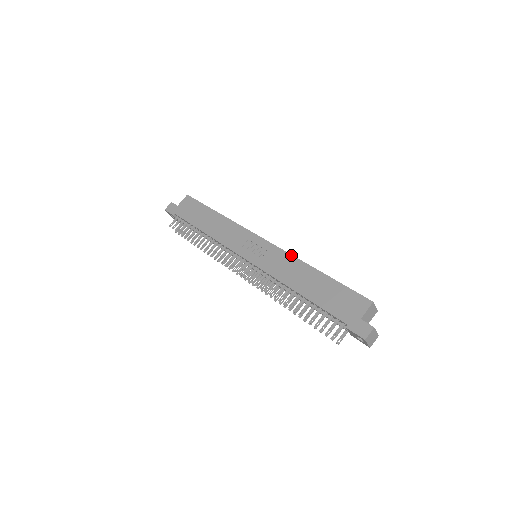
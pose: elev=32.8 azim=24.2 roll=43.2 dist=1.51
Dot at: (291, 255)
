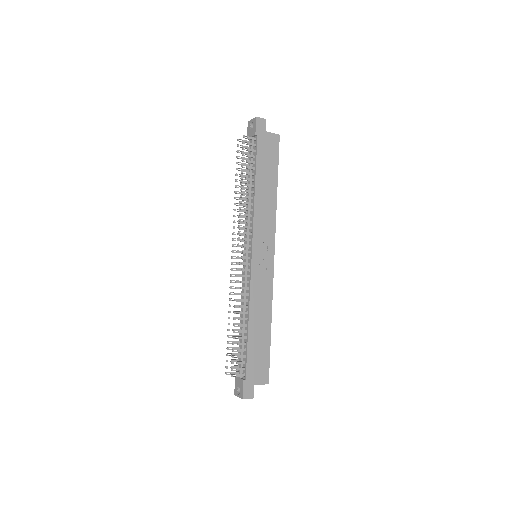
Dot at: (272, 295)
